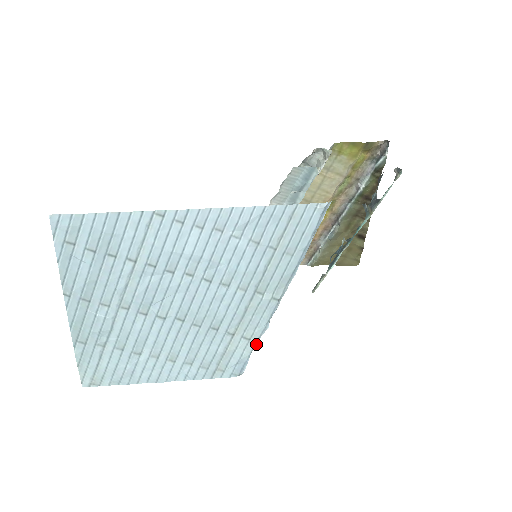
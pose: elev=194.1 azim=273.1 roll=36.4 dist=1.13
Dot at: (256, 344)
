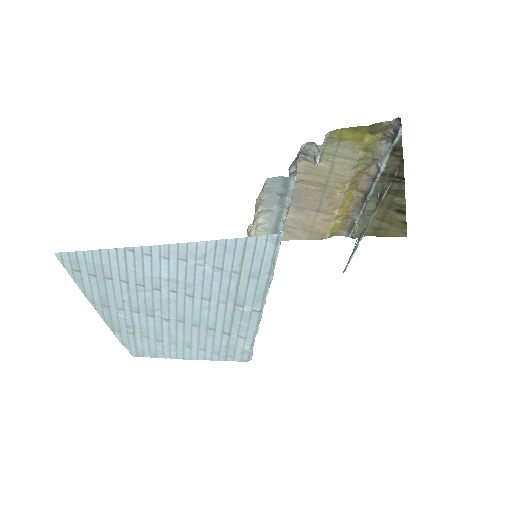
Dot at: (254, 340)
